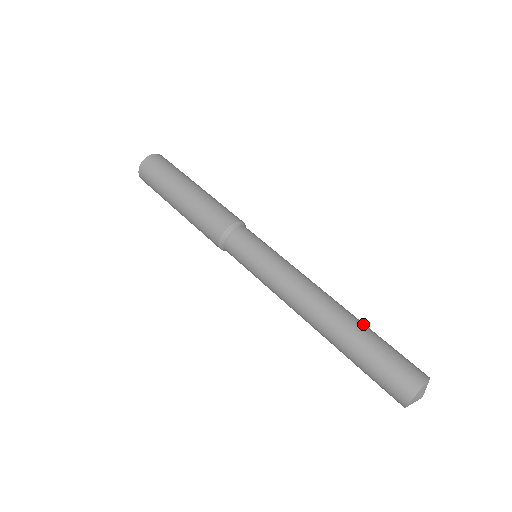
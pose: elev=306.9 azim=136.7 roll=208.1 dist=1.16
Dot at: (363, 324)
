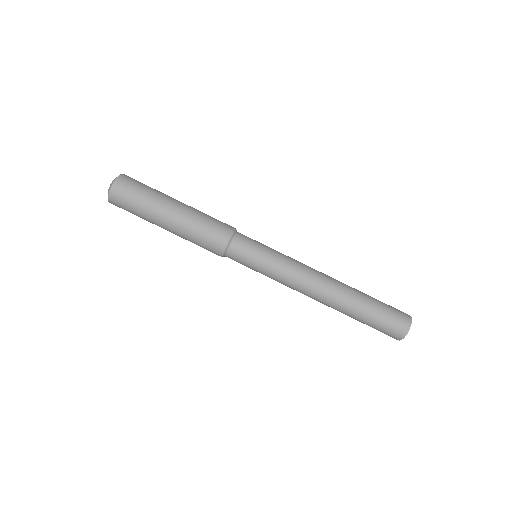
Dot at: (357, 301)
